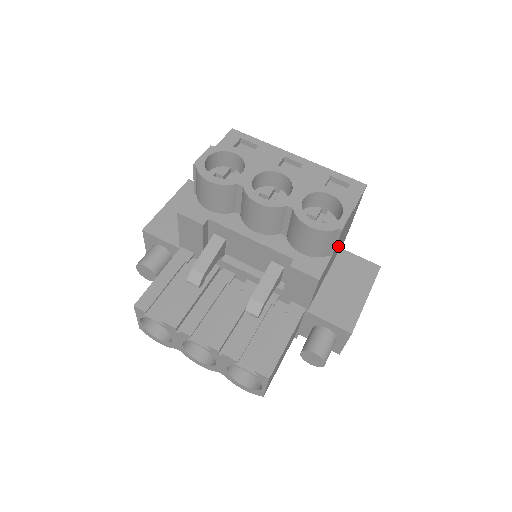
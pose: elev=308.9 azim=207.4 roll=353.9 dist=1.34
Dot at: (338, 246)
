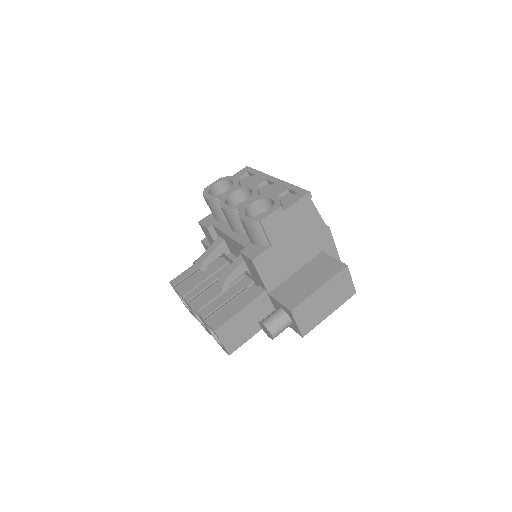
Dot at: (294, 243)
